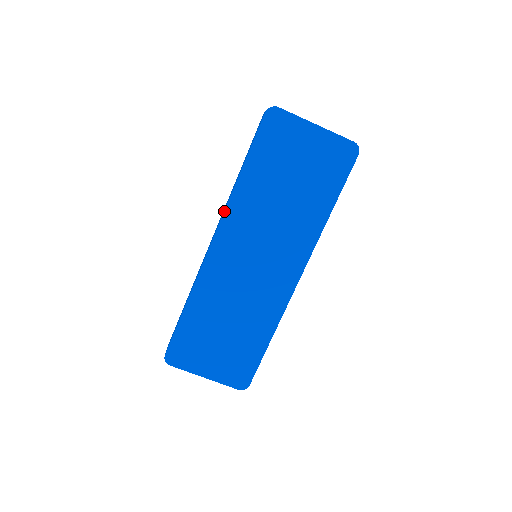
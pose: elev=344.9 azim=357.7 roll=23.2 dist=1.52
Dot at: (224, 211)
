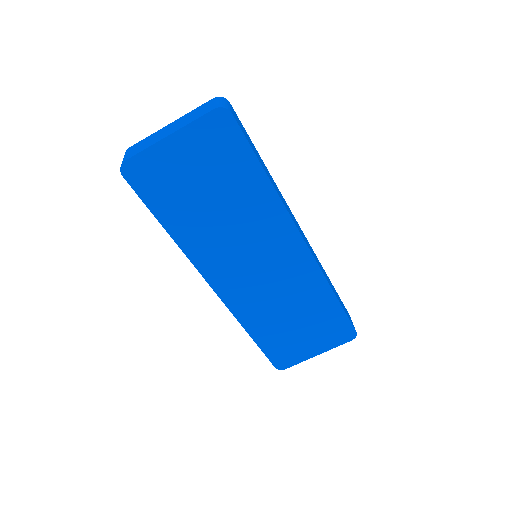
Dot at: occluded
